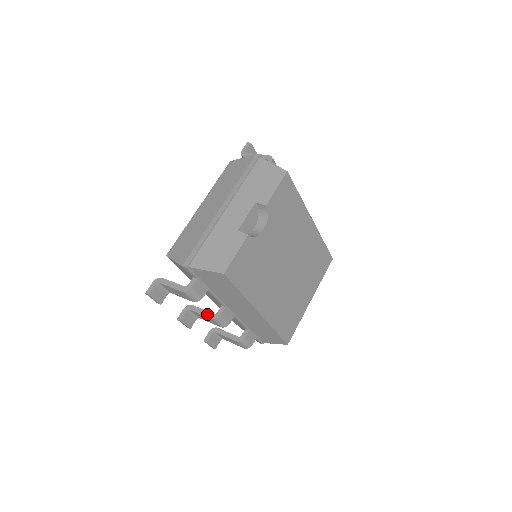
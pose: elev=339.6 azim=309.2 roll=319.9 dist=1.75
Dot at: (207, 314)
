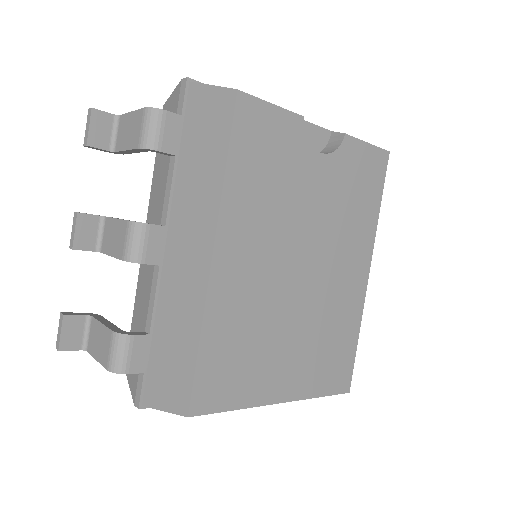
Dot at: occluded
